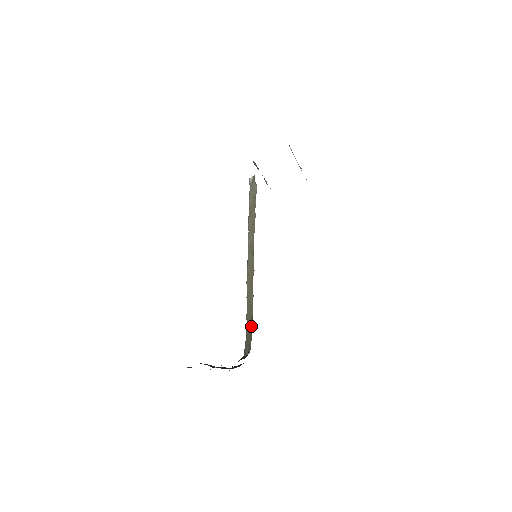
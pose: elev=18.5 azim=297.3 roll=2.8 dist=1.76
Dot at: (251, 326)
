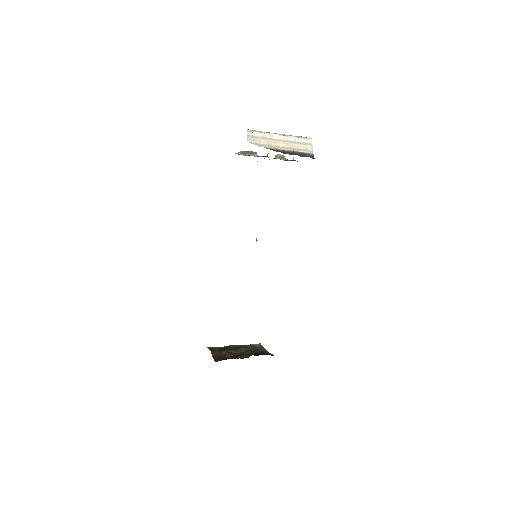
Dot at: occluded
